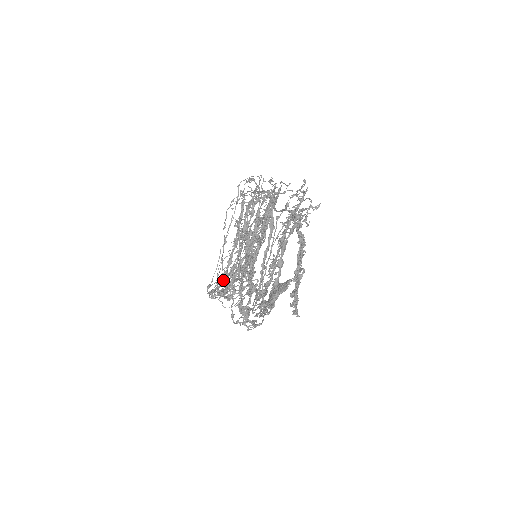
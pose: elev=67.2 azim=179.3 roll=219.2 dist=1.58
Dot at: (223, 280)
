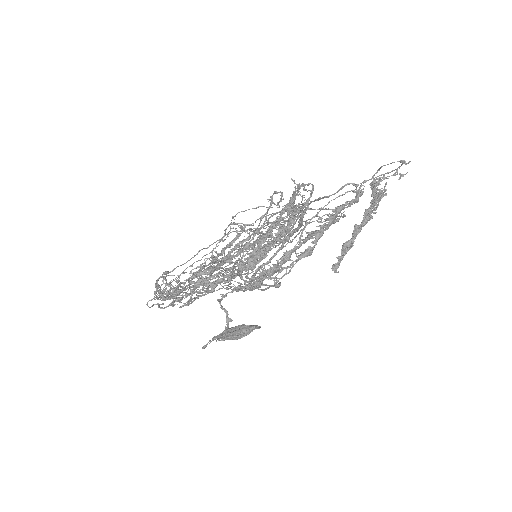
Dot at: occluded
